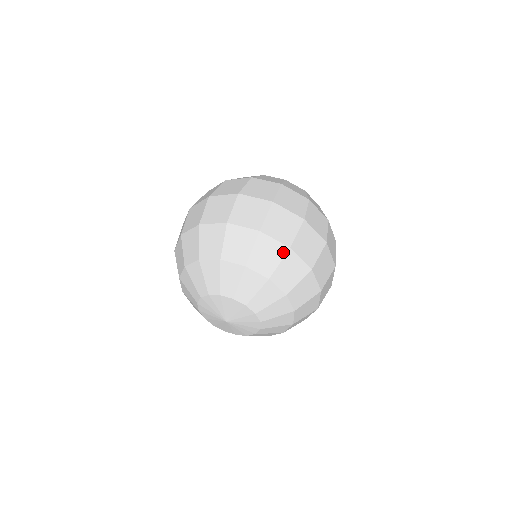
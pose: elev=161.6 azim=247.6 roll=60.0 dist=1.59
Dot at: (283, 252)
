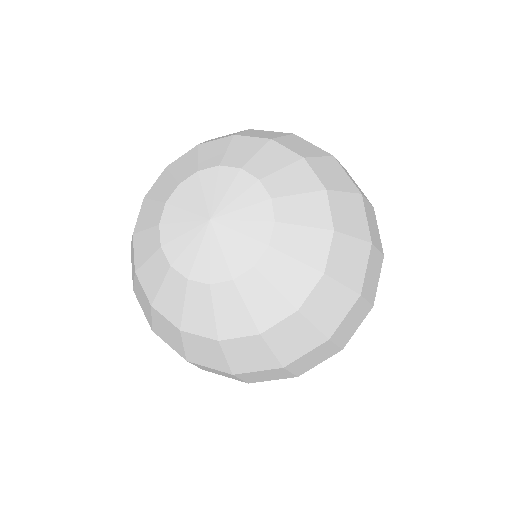
Dot at: (324, 154)
